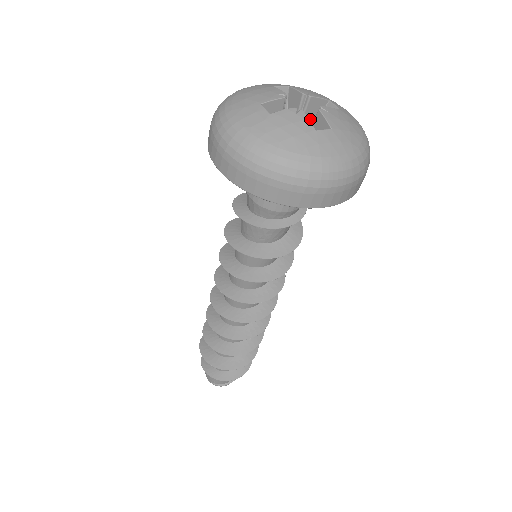
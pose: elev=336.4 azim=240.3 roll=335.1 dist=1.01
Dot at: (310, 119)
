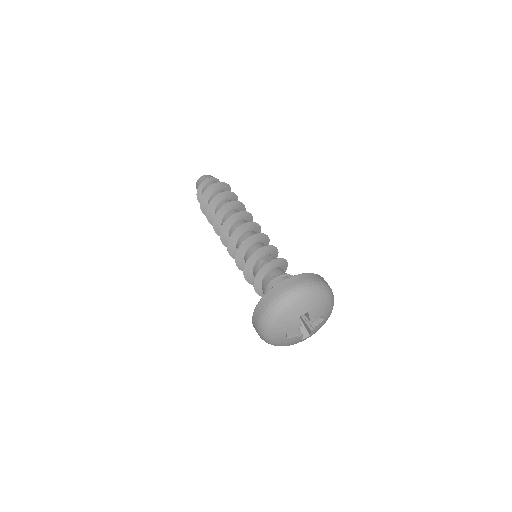
Dot at: occluded
